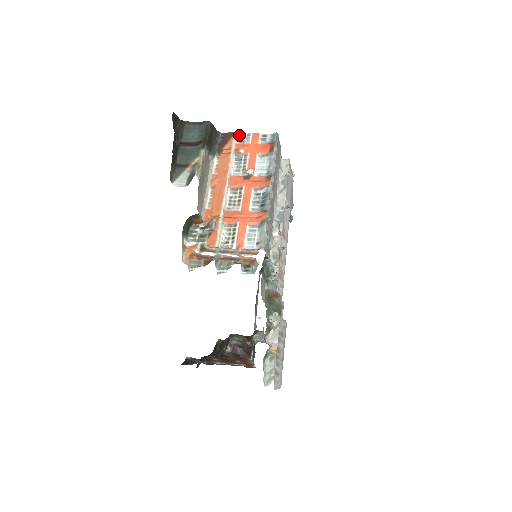
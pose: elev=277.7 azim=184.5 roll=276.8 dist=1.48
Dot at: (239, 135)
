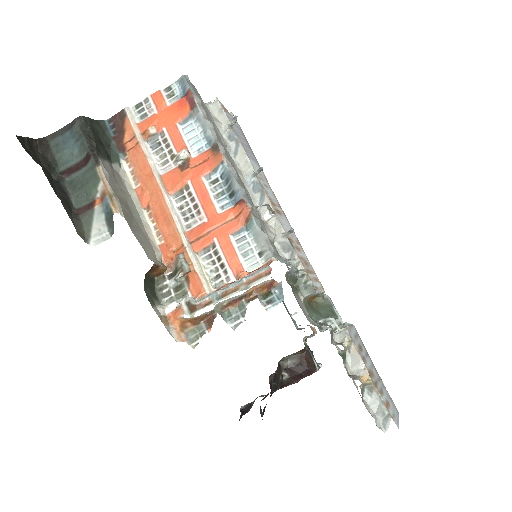
Dot at: (133, 109)
